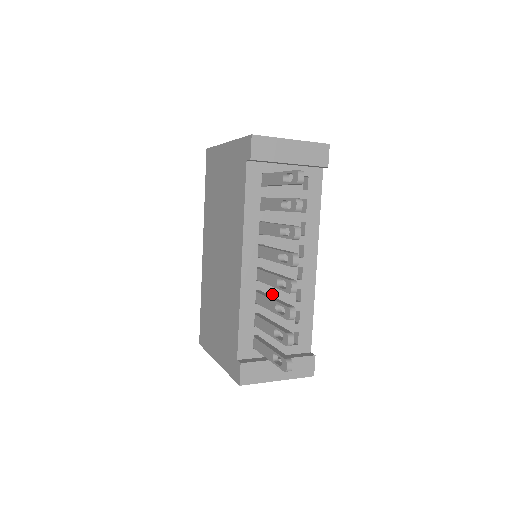
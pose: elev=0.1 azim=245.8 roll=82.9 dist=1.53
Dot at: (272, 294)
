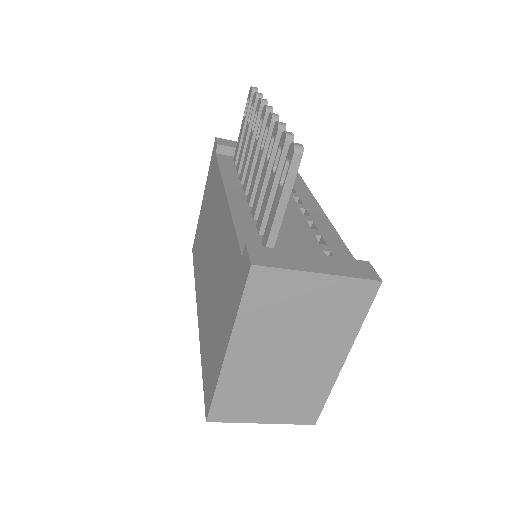
Dot at: occluded
